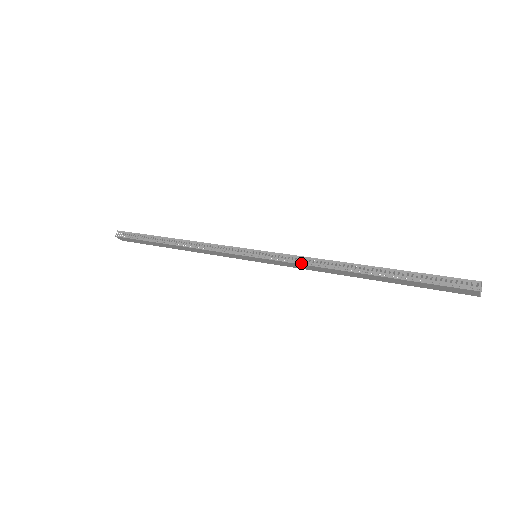
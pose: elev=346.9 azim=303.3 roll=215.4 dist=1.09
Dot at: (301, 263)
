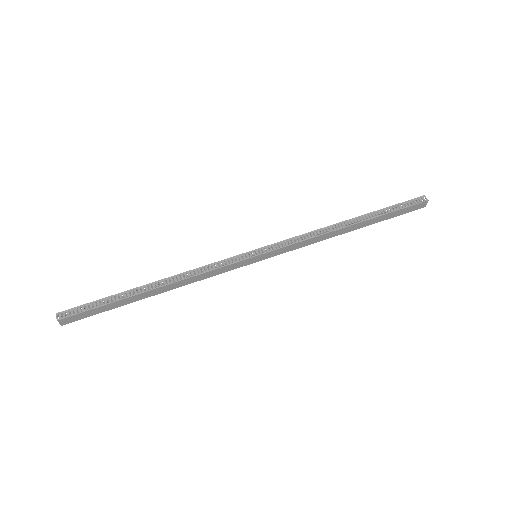
Dot at: (305, 239)
